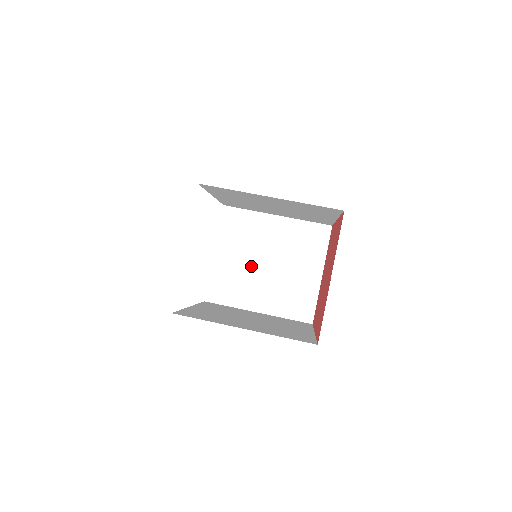
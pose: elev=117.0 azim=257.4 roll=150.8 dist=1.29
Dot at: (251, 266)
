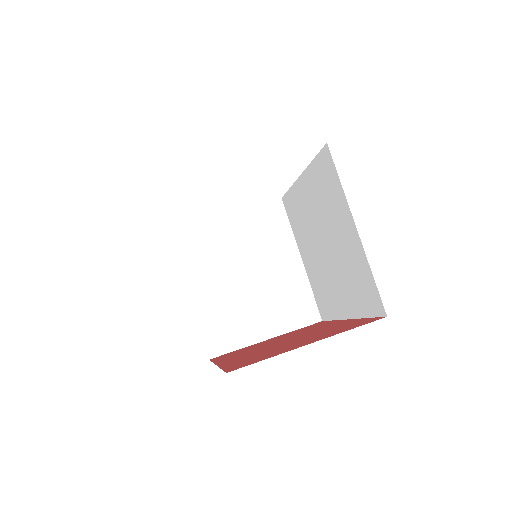
Dot at: (235, 259)
